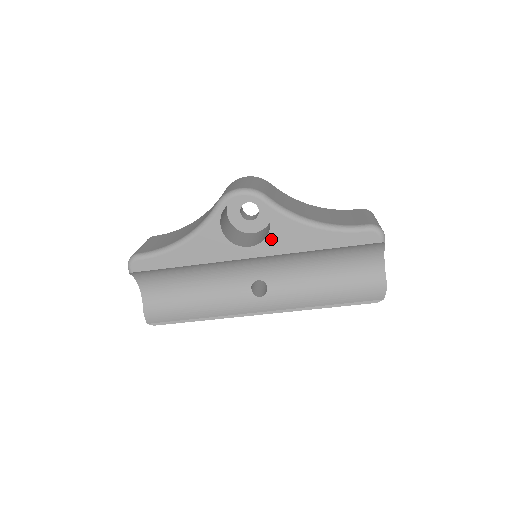
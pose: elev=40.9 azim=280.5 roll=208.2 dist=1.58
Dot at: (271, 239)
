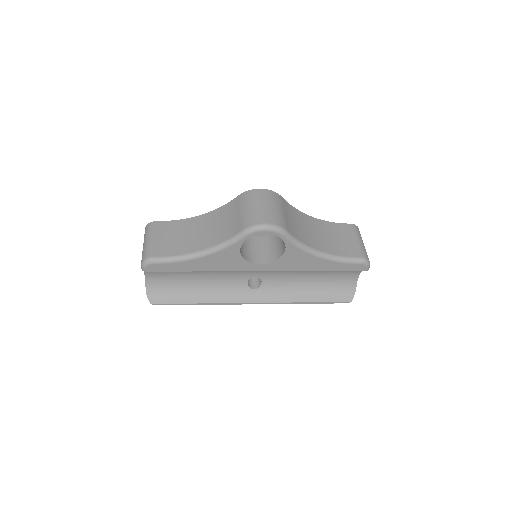
Dot at: (281, 261)
